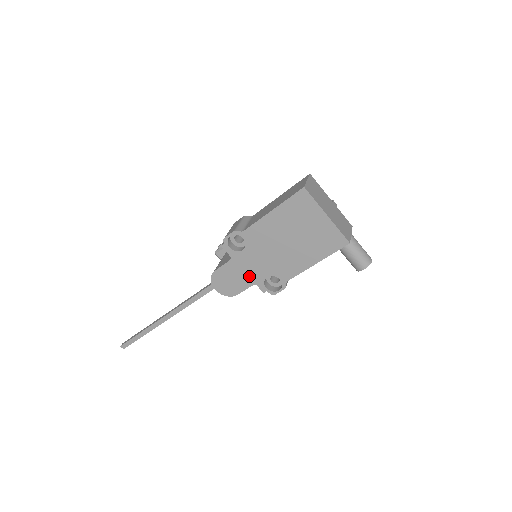
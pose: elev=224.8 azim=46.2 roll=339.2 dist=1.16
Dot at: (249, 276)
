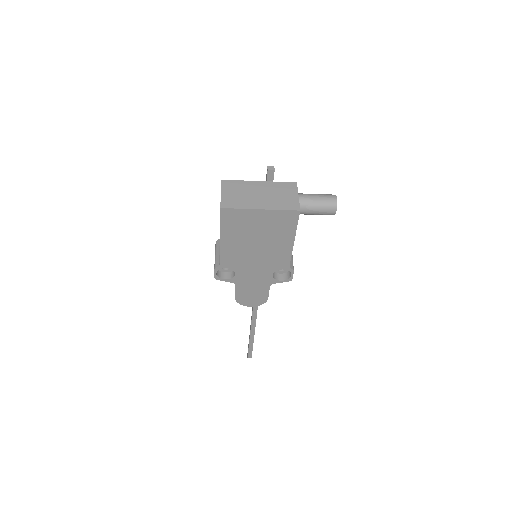
Dot at: (260, 284)
